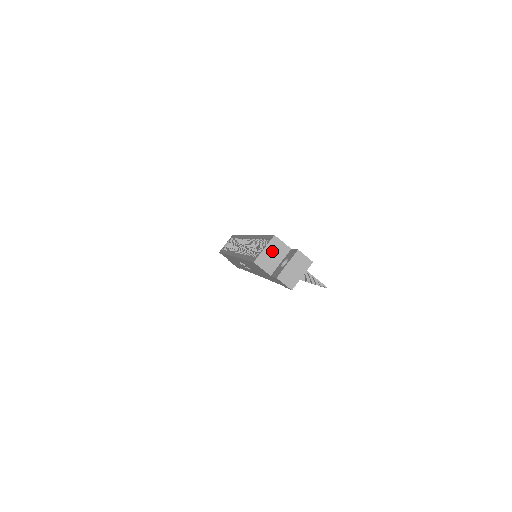
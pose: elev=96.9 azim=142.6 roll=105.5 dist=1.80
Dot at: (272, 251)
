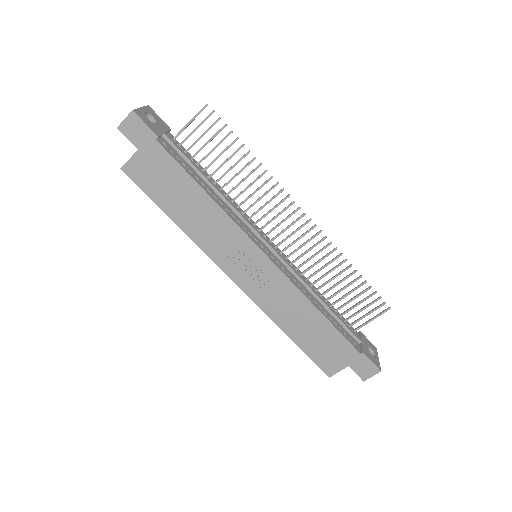
Dot at: occluded
